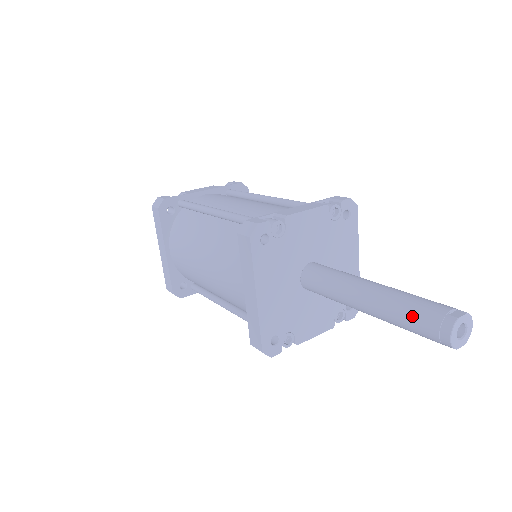
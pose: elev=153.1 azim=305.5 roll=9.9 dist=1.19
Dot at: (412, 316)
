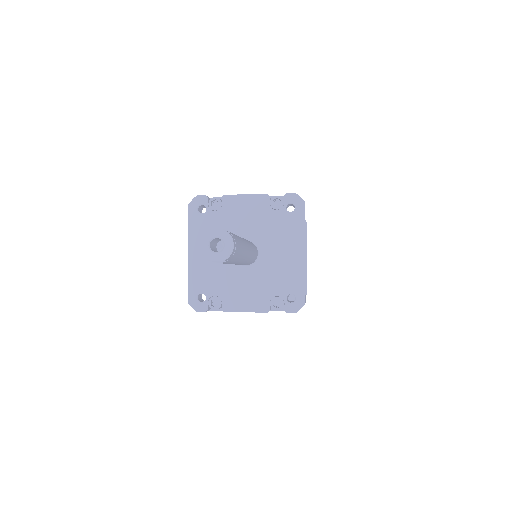
Dot at: occluded
